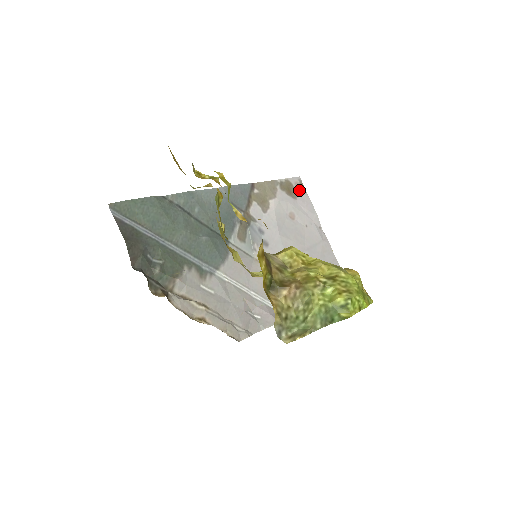
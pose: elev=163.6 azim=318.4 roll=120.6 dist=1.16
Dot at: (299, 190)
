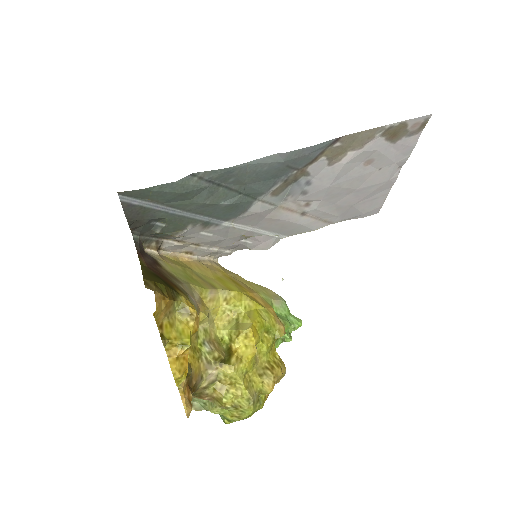
Dot at: (412, 131)
